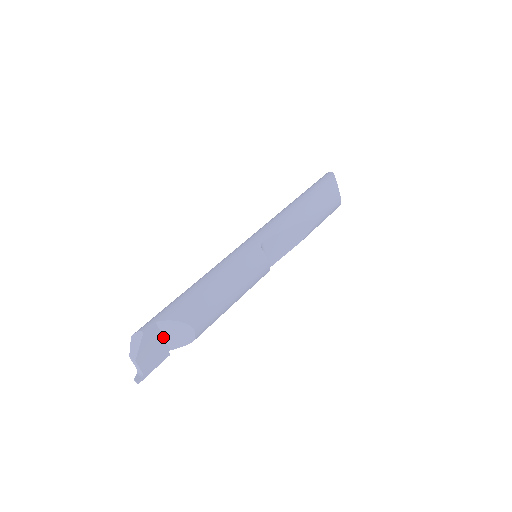
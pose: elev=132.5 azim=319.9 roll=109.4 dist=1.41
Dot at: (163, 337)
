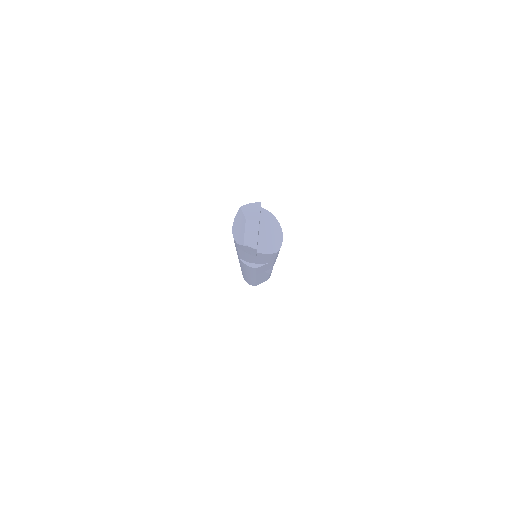
Dot at: occluded
